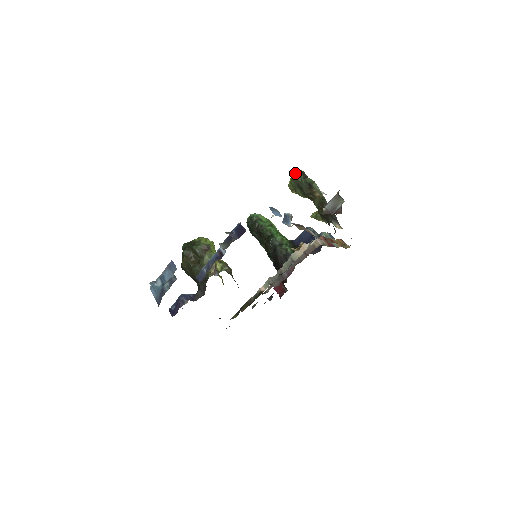
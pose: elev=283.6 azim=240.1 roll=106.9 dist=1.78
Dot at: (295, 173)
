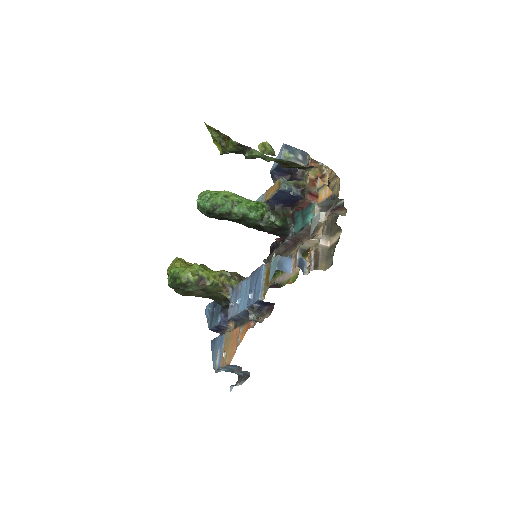
Dot at: (220, 139)
